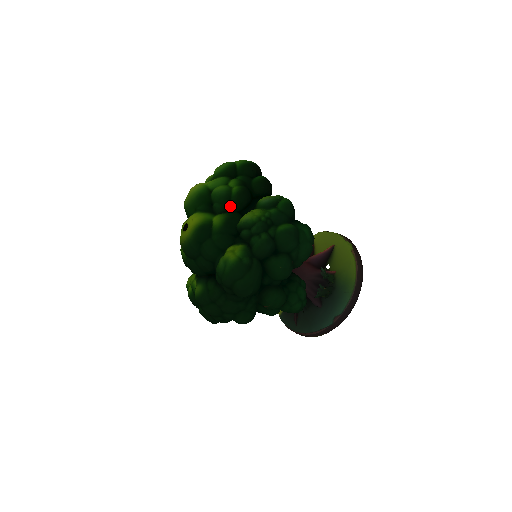
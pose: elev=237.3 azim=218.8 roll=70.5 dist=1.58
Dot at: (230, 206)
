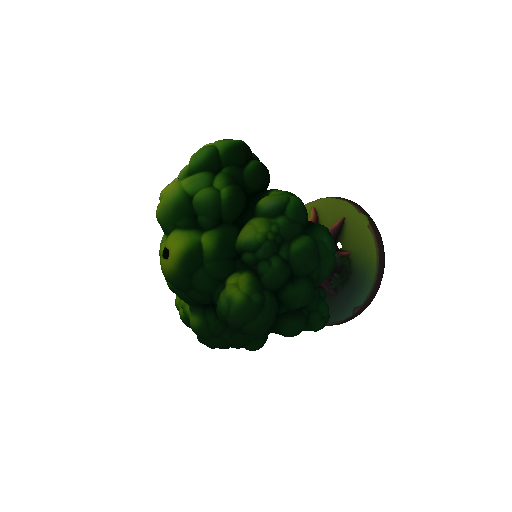
Dot at: (221, 218)
